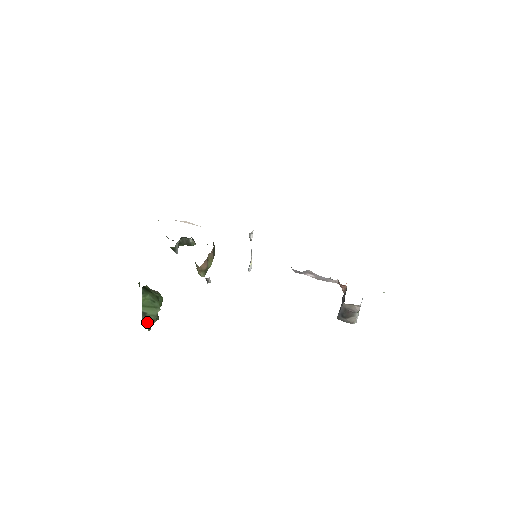
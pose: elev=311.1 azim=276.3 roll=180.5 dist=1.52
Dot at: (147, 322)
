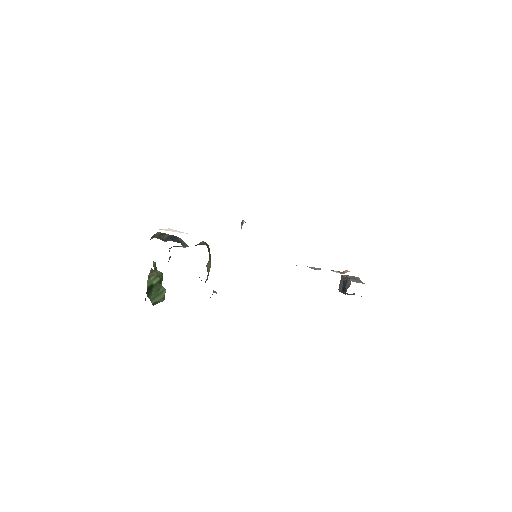
Dot at: occluded
